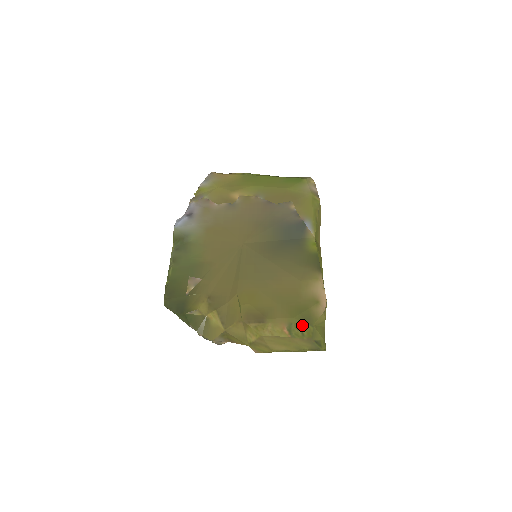
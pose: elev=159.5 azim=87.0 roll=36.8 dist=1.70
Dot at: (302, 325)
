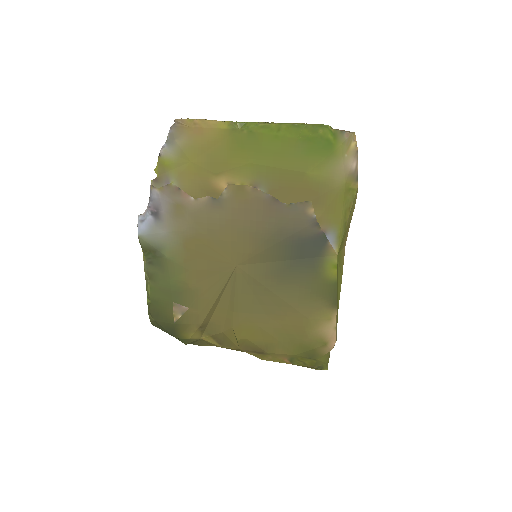
Dot at: (305, 359)
